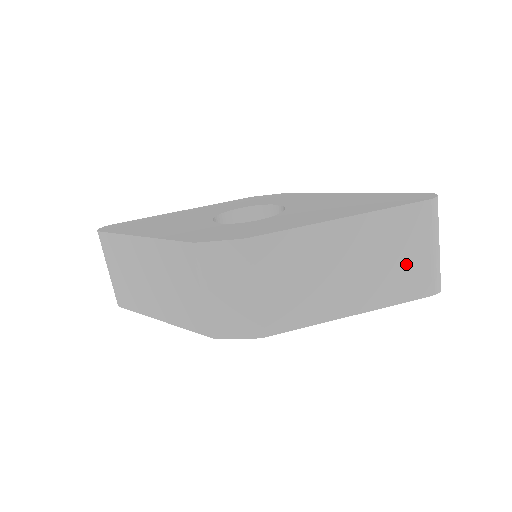
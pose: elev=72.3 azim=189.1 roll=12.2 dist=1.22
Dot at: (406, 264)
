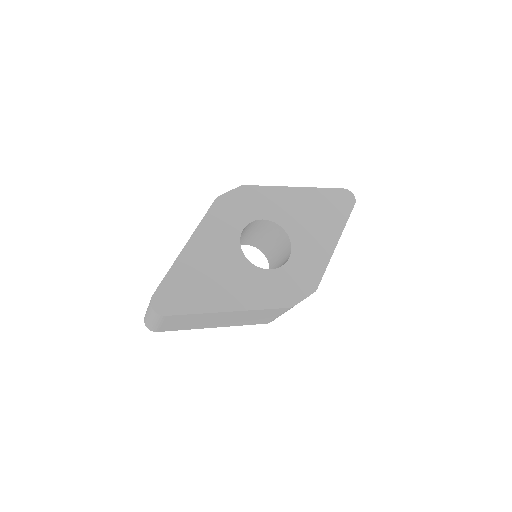
Dot at: occluded
